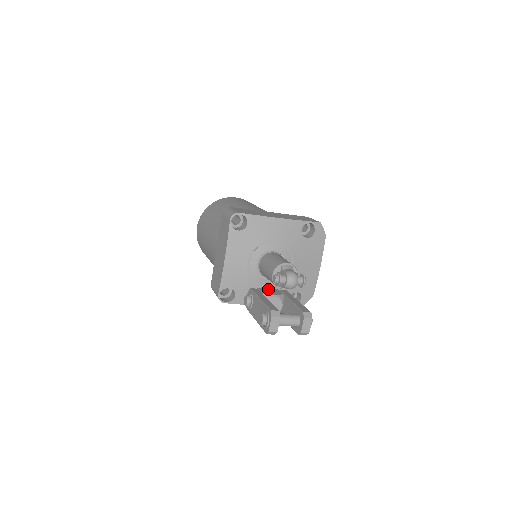
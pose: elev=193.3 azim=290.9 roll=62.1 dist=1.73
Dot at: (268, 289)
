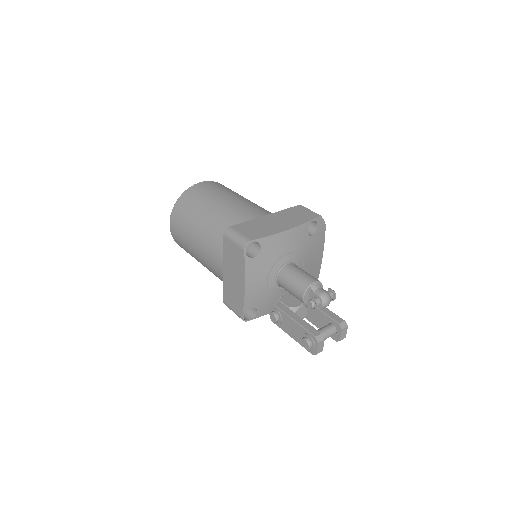
Dot at: (288, 298)
